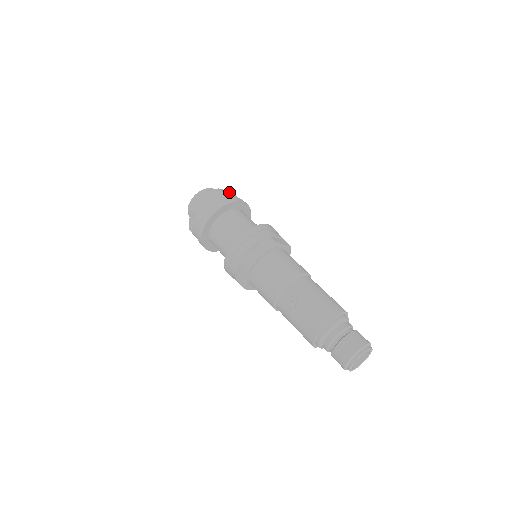
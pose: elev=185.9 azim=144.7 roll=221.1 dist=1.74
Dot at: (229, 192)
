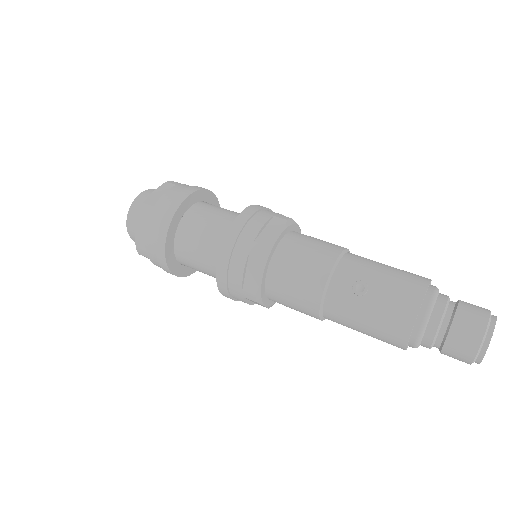
Dot at: occluded
